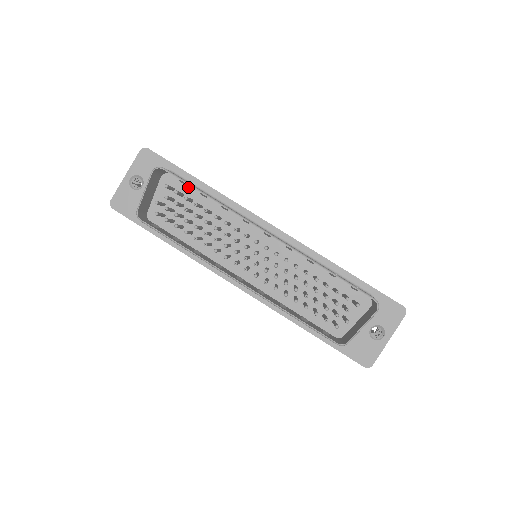
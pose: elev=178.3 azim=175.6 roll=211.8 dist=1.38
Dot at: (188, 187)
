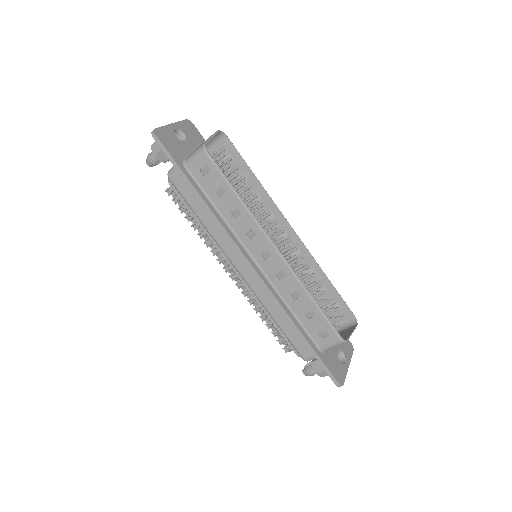
Dot at: occluded
